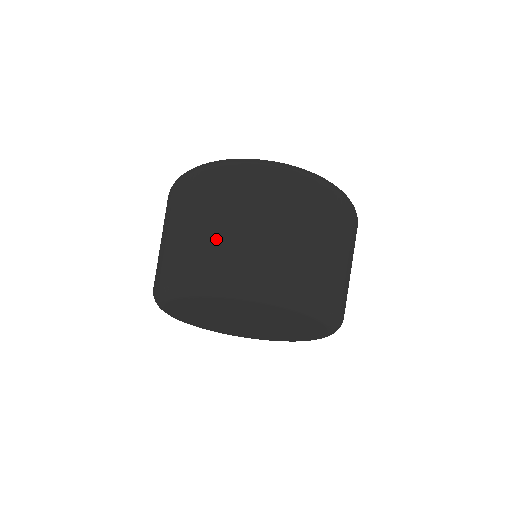
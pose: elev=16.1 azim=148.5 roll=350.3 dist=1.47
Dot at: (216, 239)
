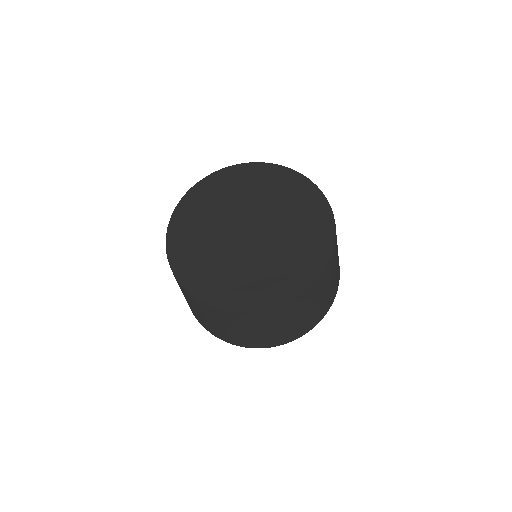
Dot at: occluded
